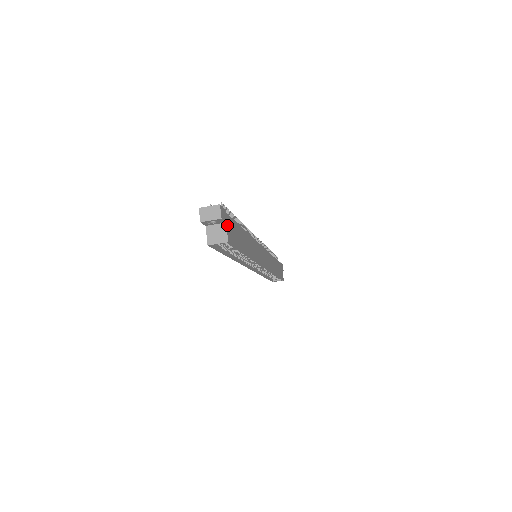
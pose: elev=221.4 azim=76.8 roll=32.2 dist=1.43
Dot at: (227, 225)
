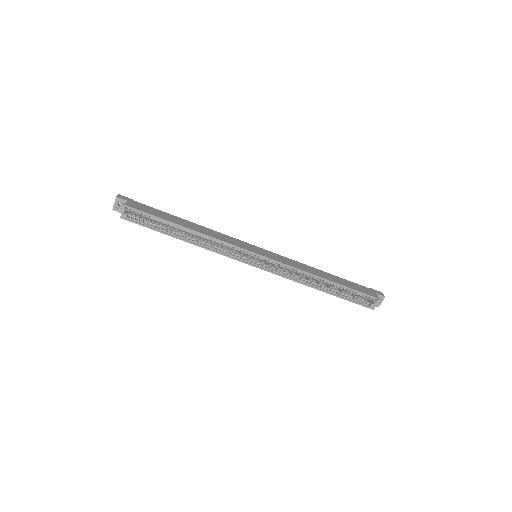
Dot at: (130, 202)
